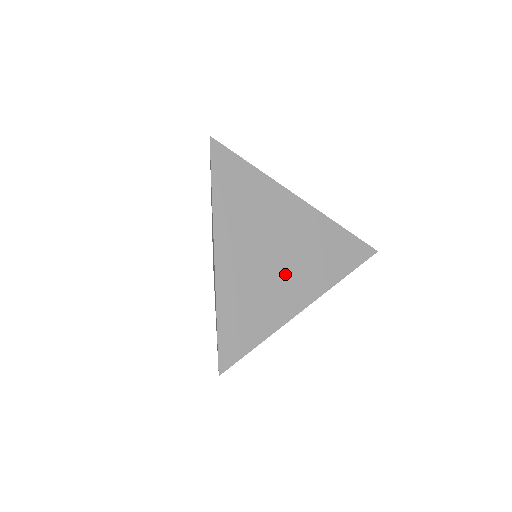
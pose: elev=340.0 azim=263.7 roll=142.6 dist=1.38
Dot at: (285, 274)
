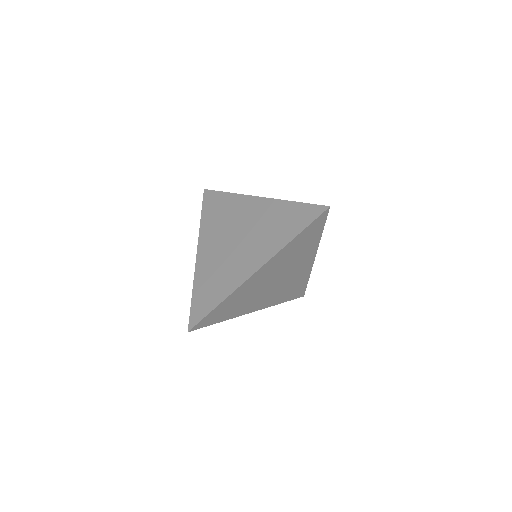
Dot at: occluded
